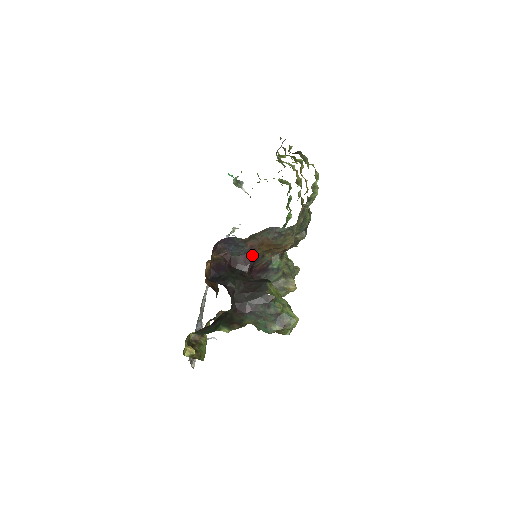
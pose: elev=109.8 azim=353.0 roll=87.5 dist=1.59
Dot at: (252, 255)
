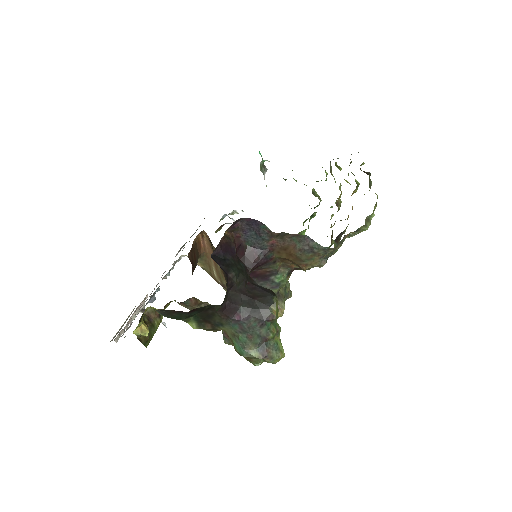
Dot at: (267, 255)
